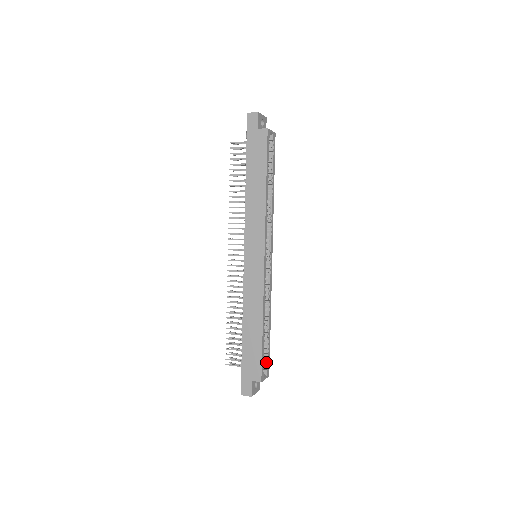
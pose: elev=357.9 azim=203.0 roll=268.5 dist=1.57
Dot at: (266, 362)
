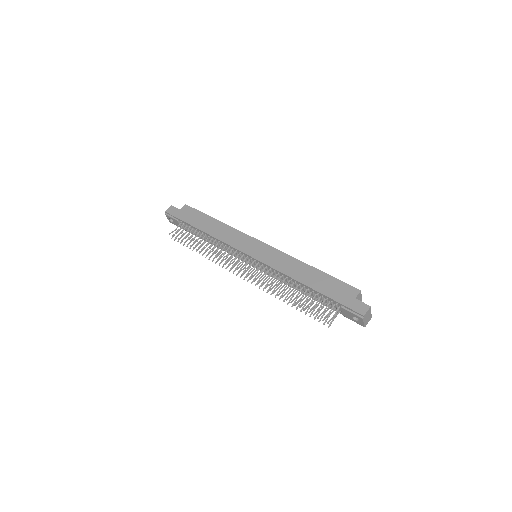
Dot at: occluded
